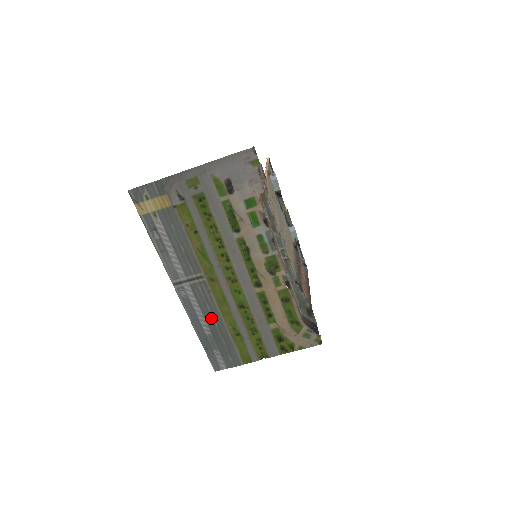
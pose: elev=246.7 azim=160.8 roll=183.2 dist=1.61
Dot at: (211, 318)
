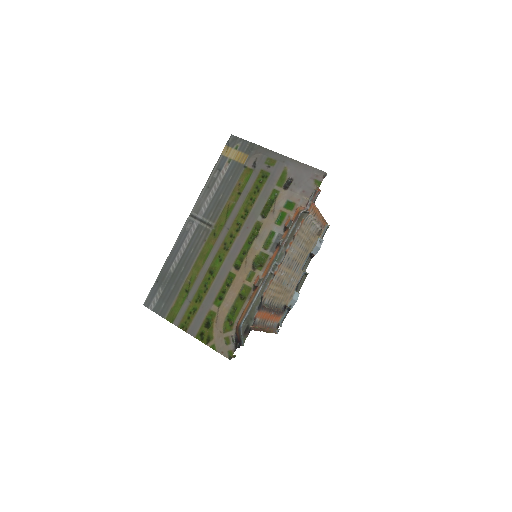
Dot at: (185, 261)
